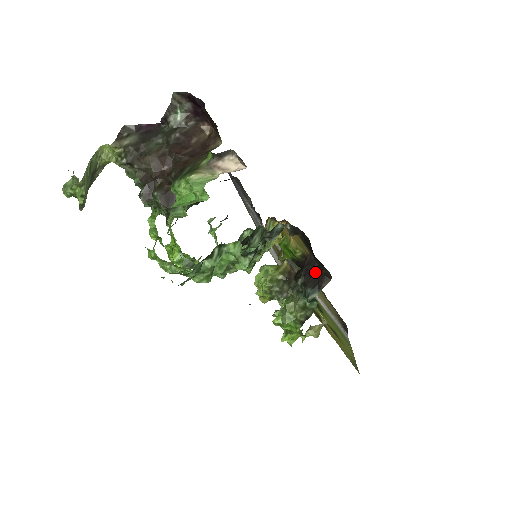
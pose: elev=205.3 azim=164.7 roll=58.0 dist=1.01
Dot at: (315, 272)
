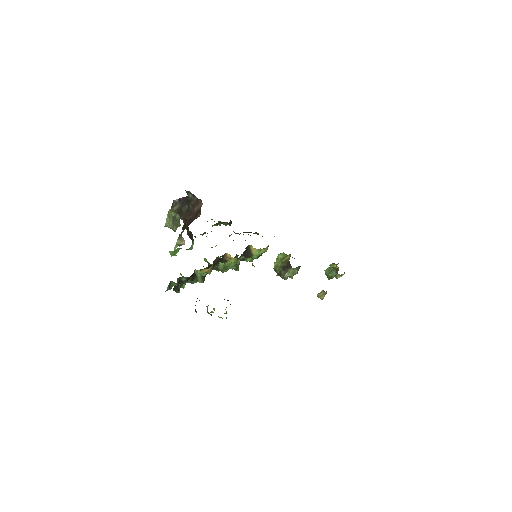
Dot at: occluded
